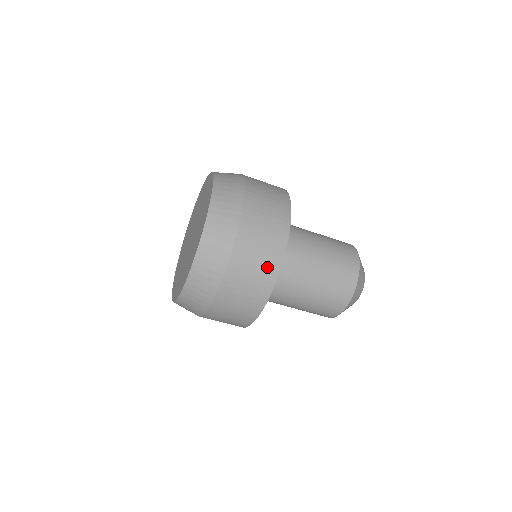
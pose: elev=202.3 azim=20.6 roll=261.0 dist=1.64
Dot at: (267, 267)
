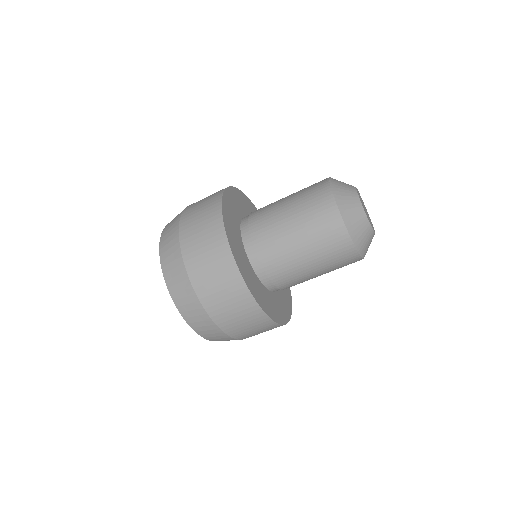
Dot at: (242, 304)
